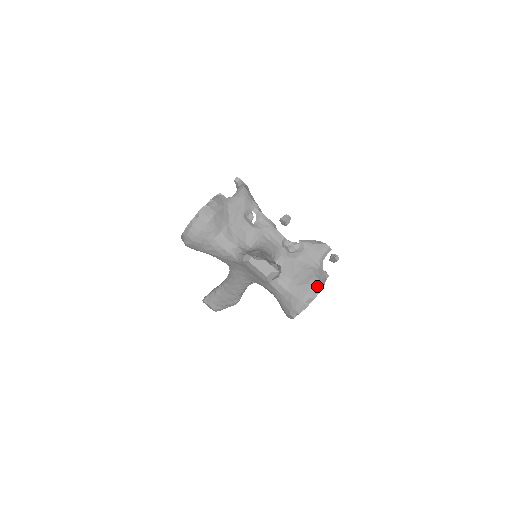
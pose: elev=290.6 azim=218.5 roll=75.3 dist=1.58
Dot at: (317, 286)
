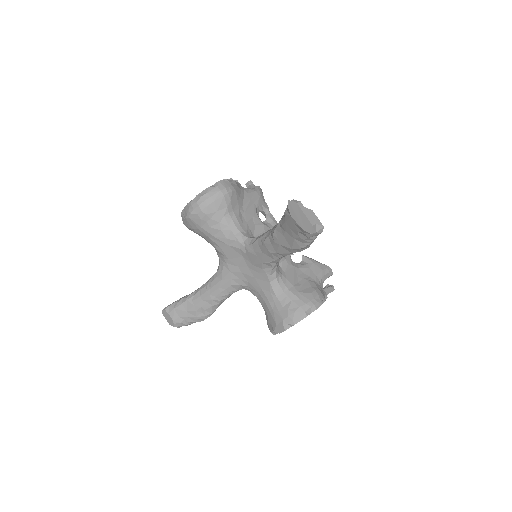
Dot at: (320, 298)
